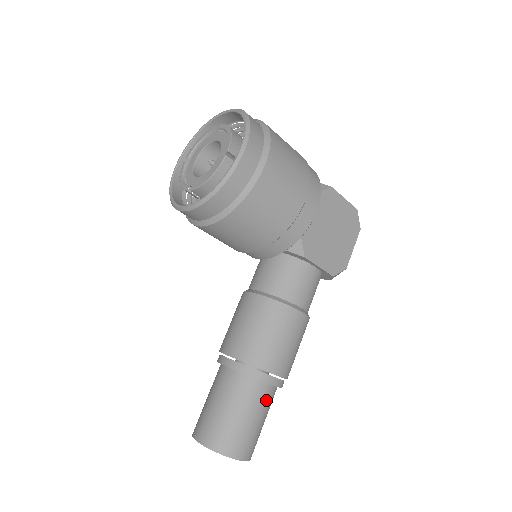
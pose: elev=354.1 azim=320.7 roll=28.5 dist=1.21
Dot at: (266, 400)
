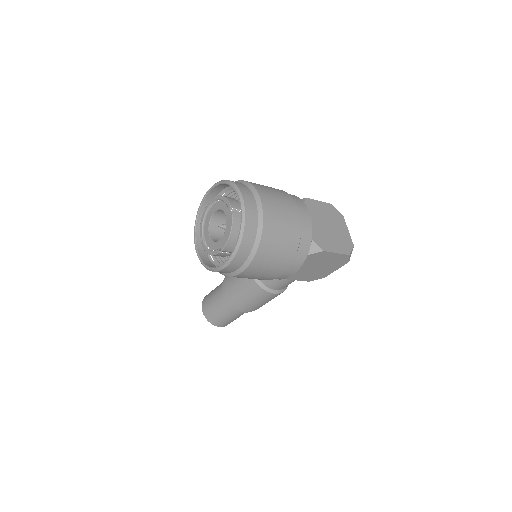
Dot at: (242, 313)
